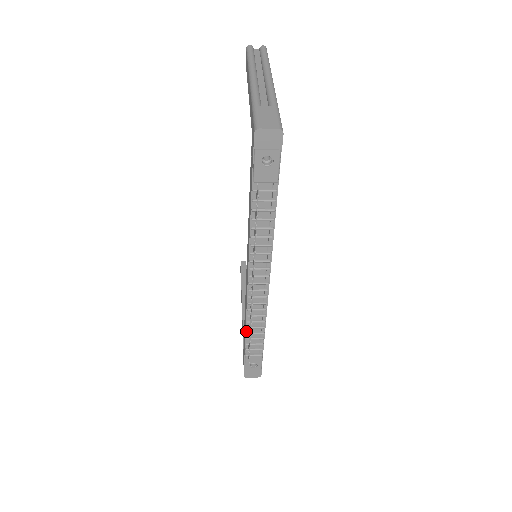
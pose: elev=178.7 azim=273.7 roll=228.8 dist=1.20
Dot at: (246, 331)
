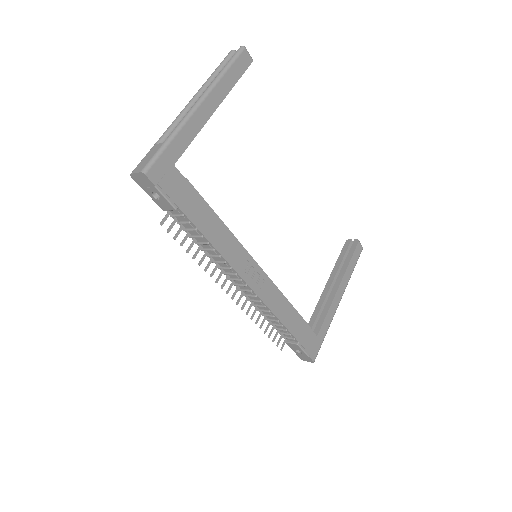
Dot at: (269, 322)
